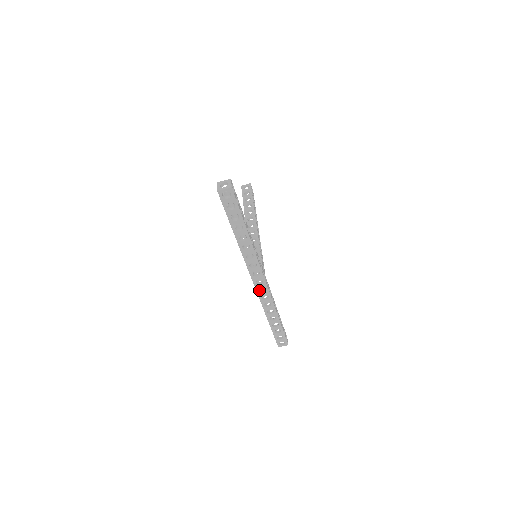
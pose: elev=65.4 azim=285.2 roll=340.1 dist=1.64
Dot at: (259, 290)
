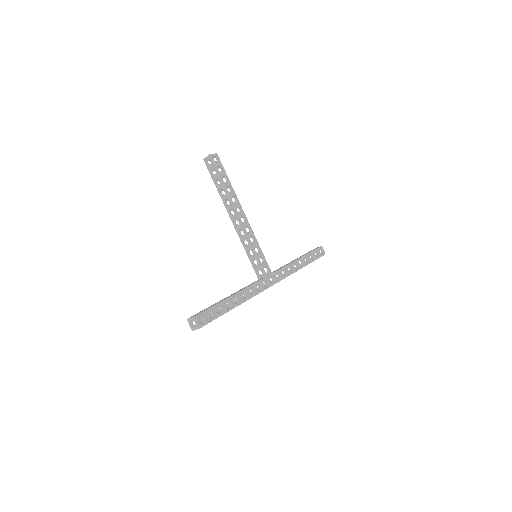
Dot at: occluded
